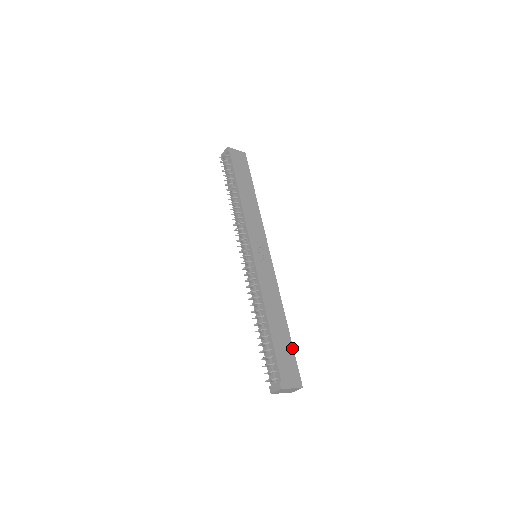
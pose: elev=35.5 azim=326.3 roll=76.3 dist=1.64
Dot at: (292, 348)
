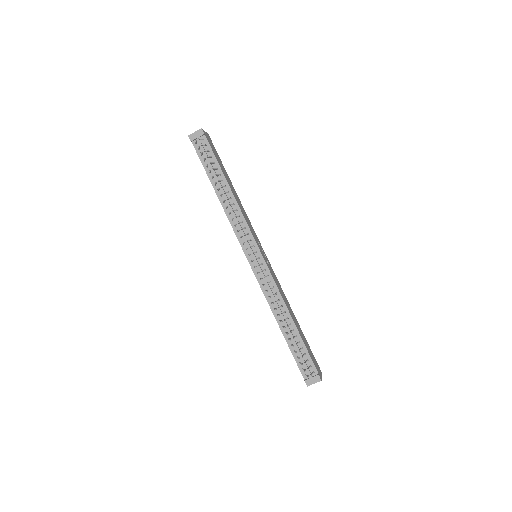
Dot at: occluded
